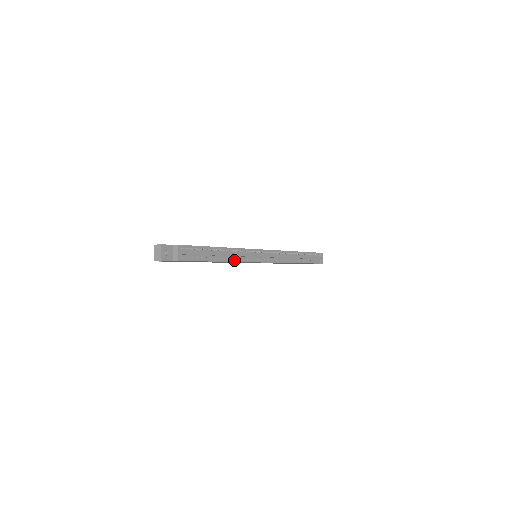
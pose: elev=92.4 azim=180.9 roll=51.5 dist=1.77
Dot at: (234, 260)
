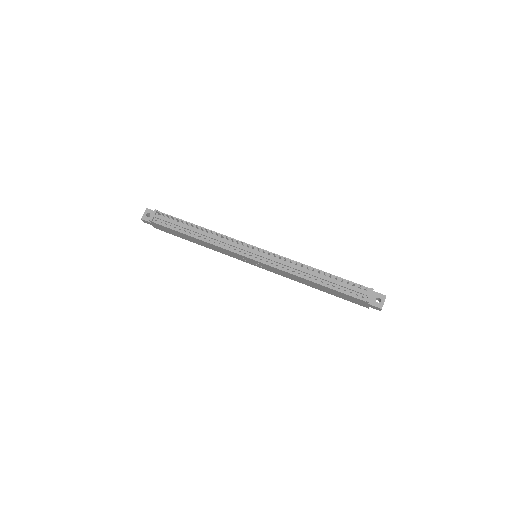
Dot at: (212, 242)
